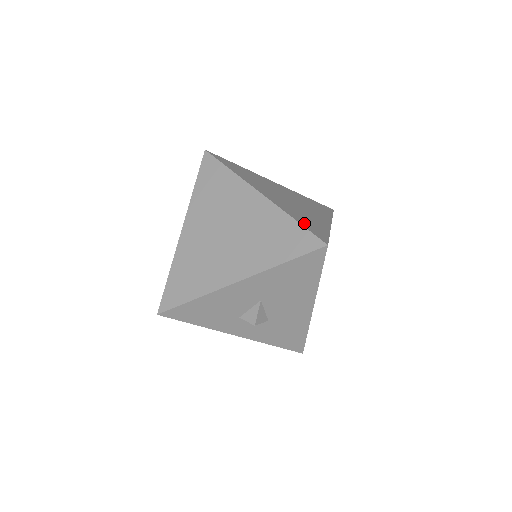
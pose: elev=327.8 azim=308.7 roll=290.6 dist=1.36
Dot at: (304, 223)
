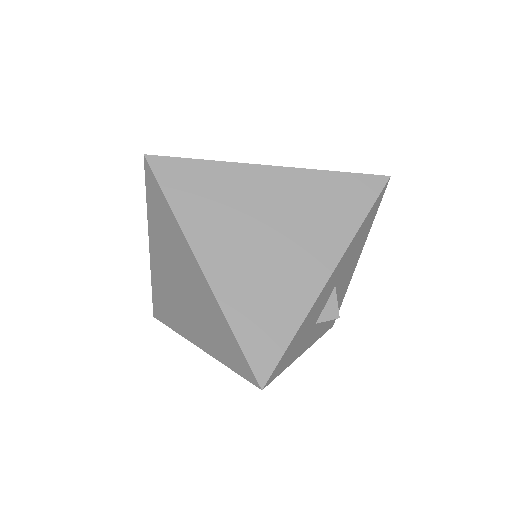
Dot at: occluded
